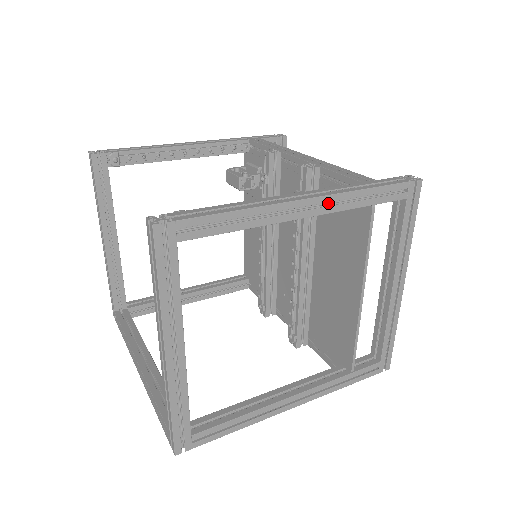
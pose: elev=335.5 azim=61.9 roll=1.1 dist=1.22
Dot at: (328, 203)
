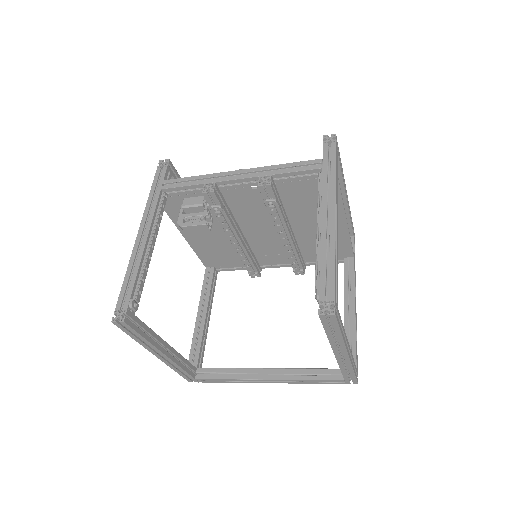
Dot at: occluded
